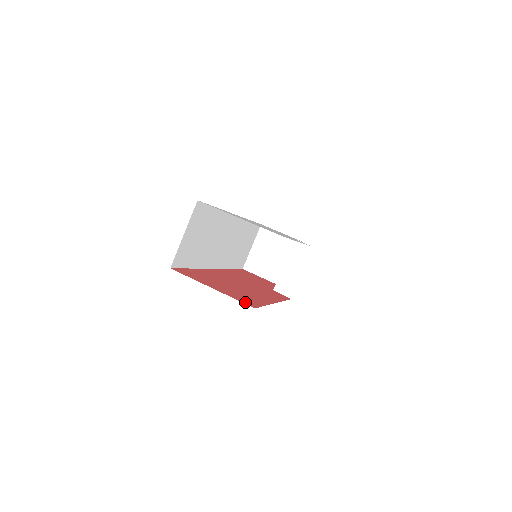
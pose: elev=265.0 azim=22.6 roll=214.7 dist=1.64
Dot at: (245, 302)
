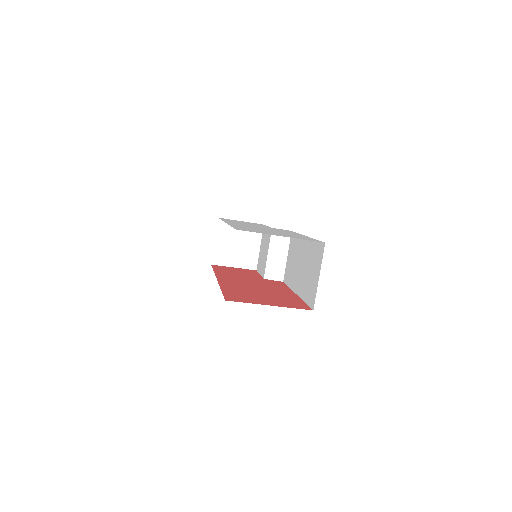
Dot at: (300, 307)
